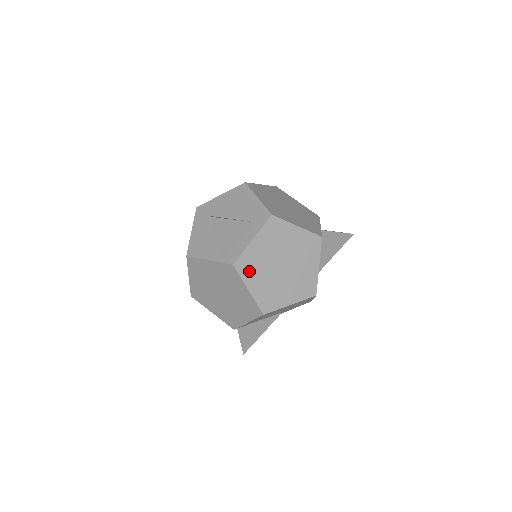
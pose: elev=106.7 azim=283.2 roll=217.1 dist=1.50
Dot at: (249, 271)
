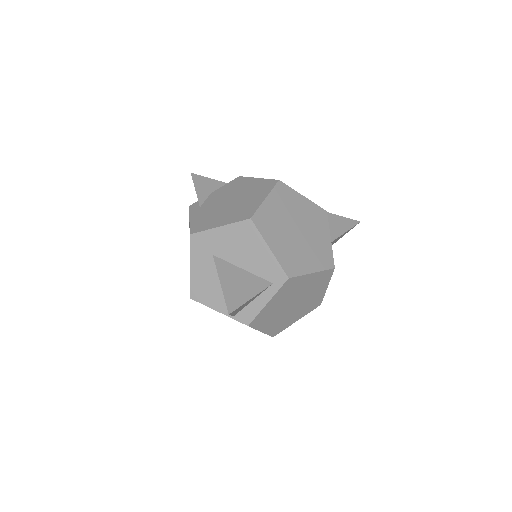
Dot at: (263, 322)
